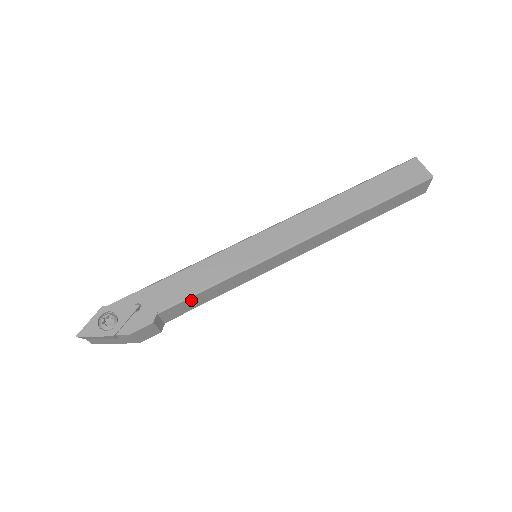
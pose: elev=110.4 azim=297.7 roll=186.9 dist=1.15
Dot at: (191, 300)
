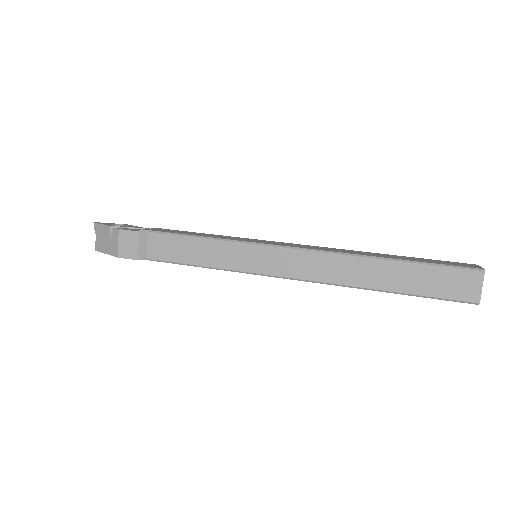
Dot at: (178, 242)
